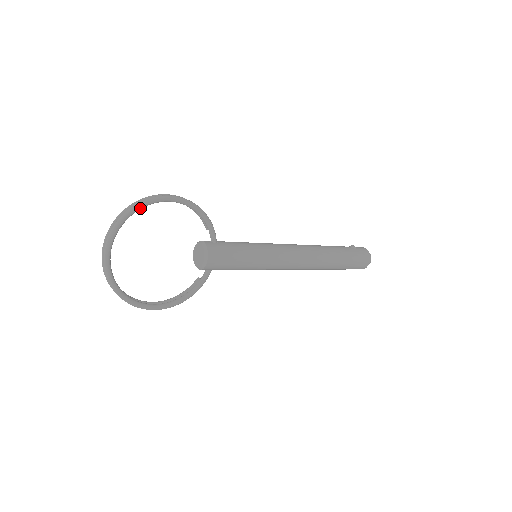
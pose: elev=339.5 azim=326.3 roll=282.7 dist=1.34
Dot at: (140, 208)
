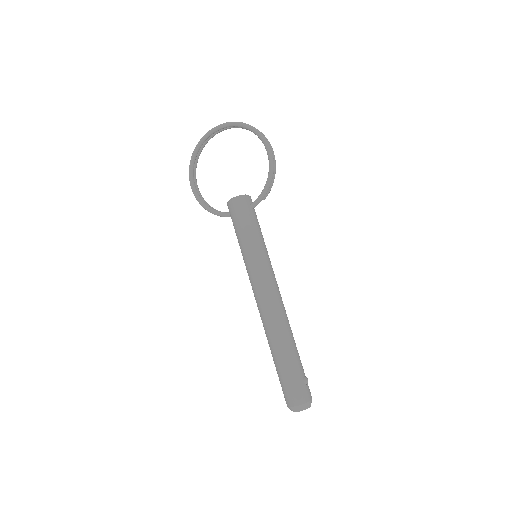
Dot at: (253, 131)
